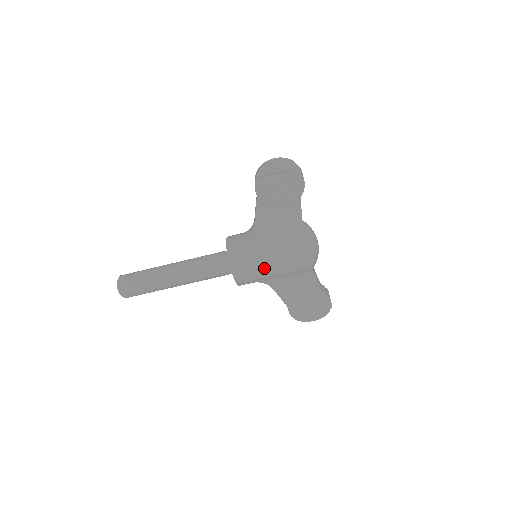
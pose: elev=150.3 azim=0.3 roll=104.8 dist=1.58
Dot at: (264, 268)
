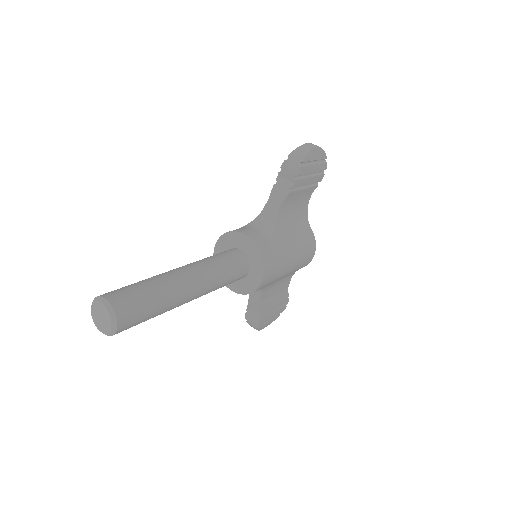
Dot at: (285, 269)
